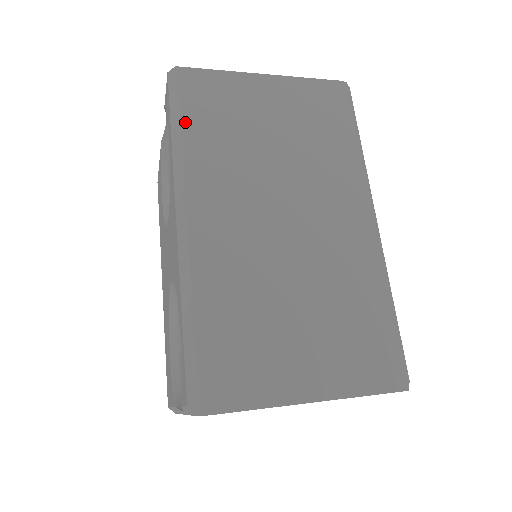
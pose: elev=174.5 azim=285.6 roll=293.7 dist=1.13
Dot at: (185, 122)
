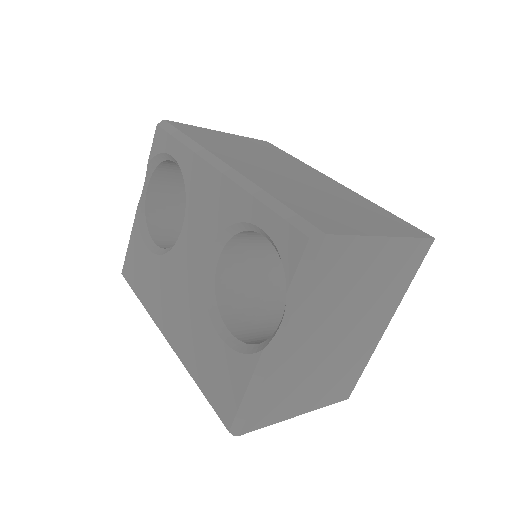
Dot at: (188, 135)
